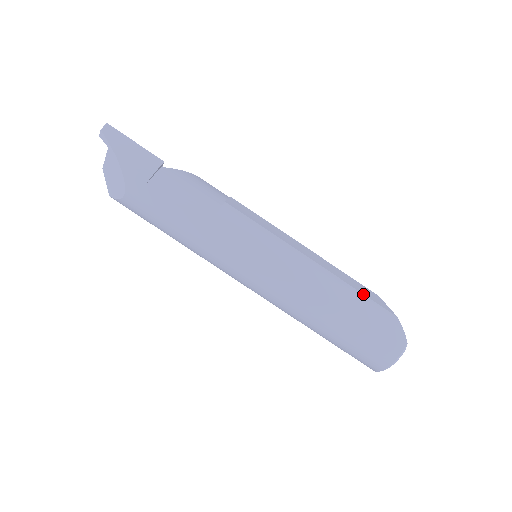
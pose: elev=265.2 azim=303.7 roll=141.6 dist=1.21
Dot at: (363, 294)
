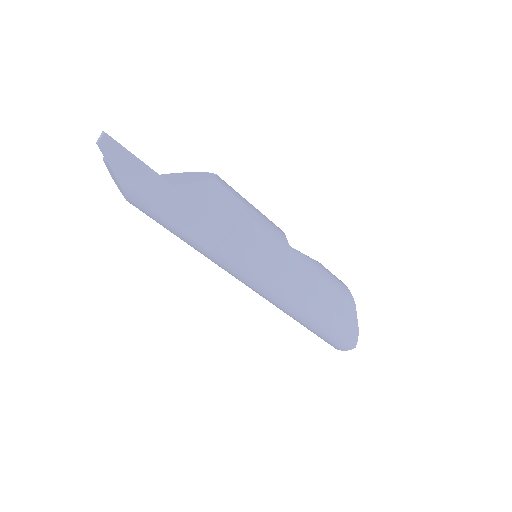
Dot at: (338, 314)
